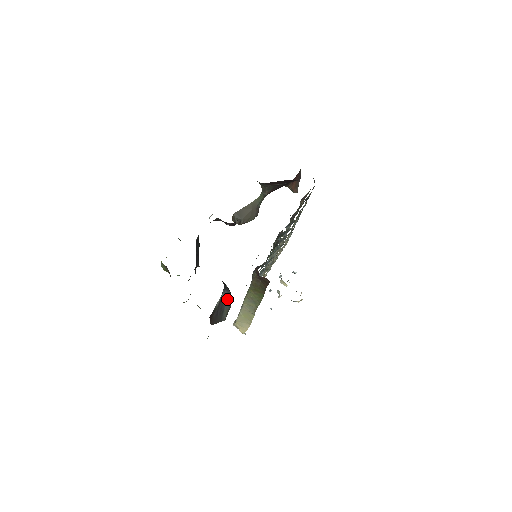
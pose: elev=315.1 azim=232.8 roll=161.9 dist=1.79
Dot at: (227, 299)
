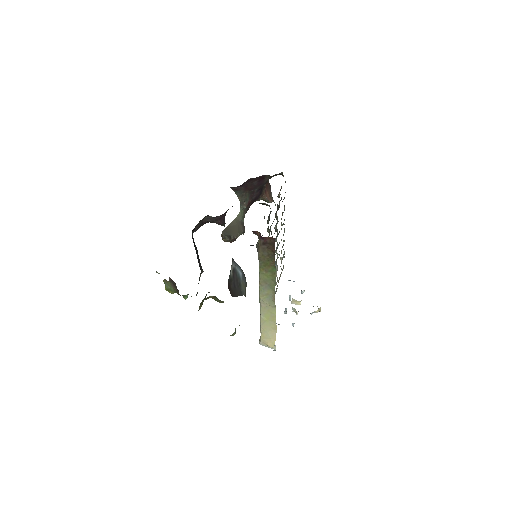
Dot at: (240, 272)
